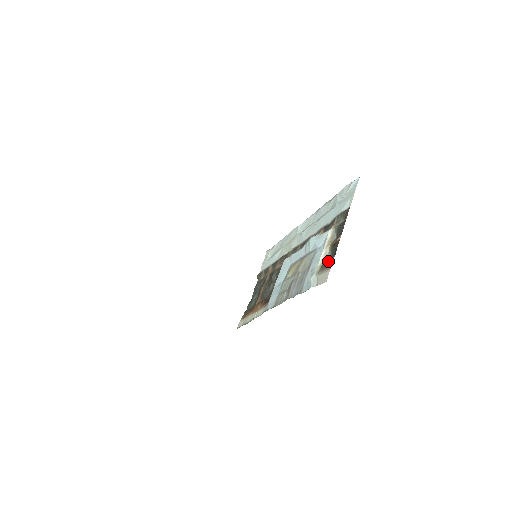
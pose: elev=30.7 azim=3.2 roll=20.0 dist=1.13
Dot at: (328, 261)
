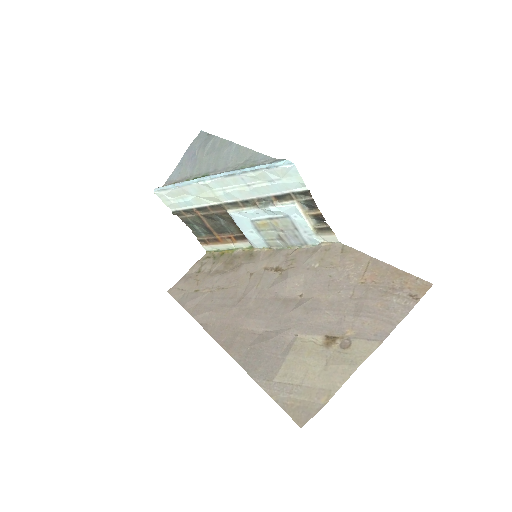
Dot at: (323, 228)
